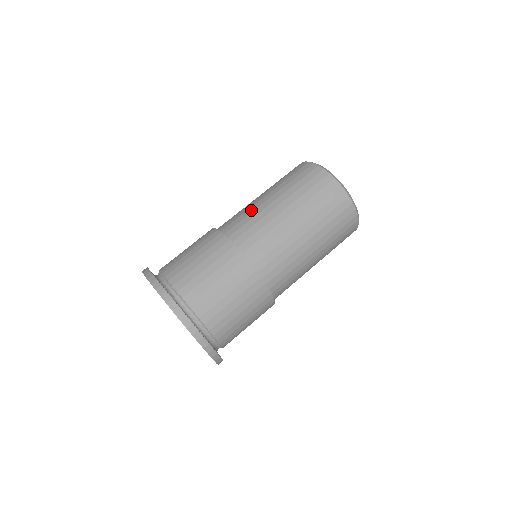
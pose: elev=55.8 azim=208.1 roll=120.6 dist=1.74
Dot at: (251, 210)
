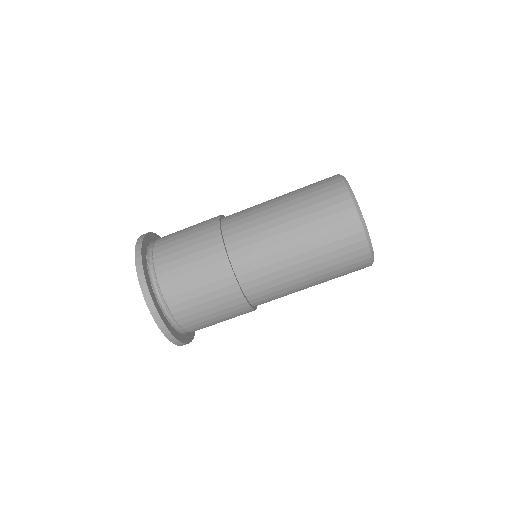
Dot at: (258, 207)
